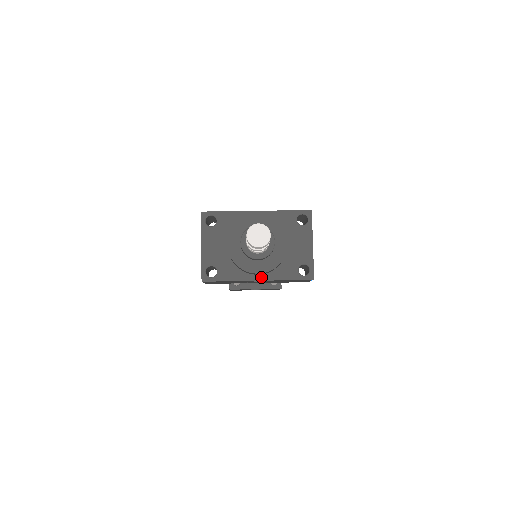
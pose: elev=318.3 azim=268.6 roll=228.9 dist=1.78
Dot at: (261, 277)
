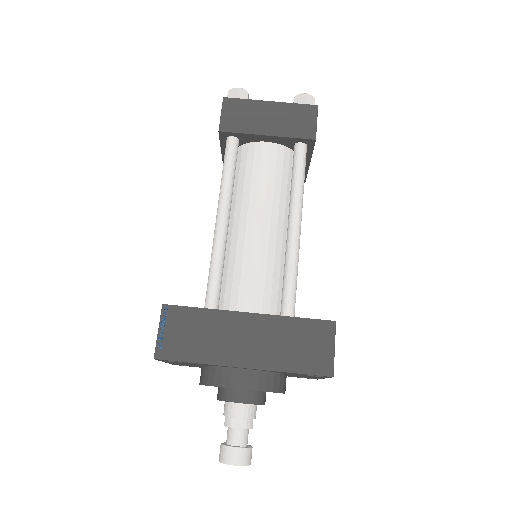
Dot at: occluded
